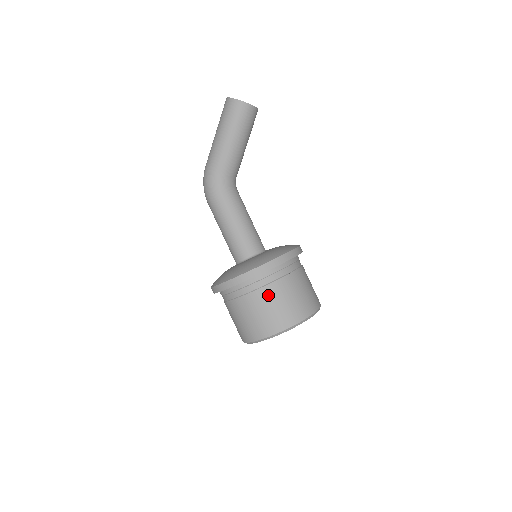
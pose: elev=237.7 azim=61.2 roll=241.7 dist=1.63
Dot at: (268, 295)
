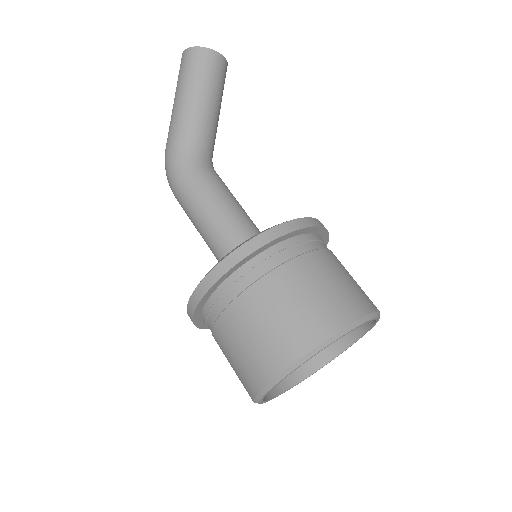
Dot at: (272, 290)
